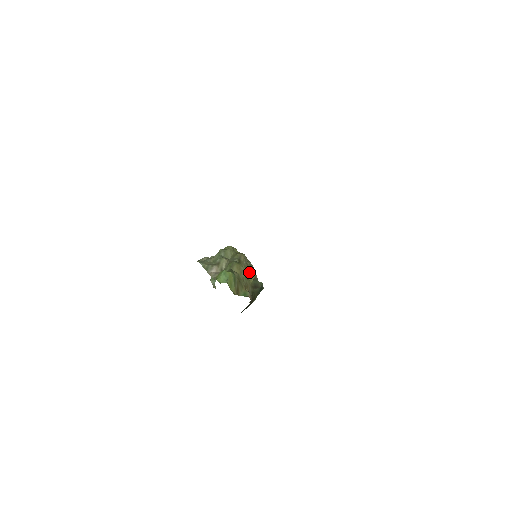
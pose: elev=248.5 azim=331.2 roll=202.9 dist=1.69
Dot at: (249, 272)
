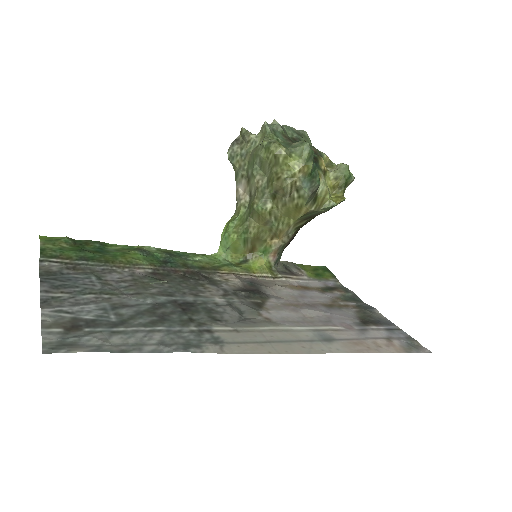
Dot at: (292, 210)
